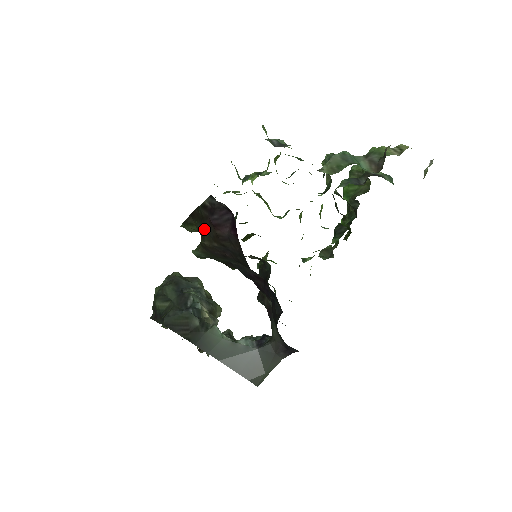
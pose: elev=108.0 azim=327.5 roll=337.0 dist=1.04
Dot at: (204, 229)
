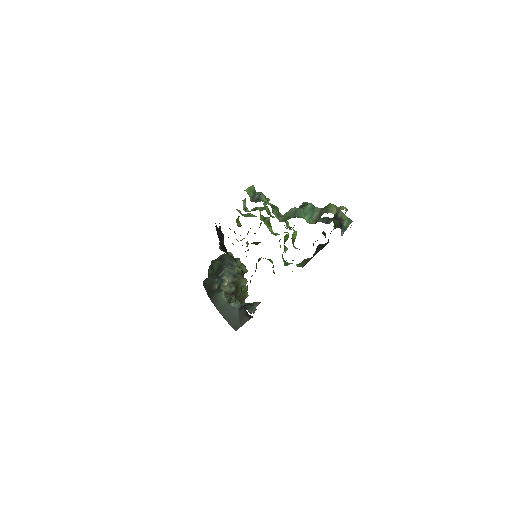
Dot at: occluded
